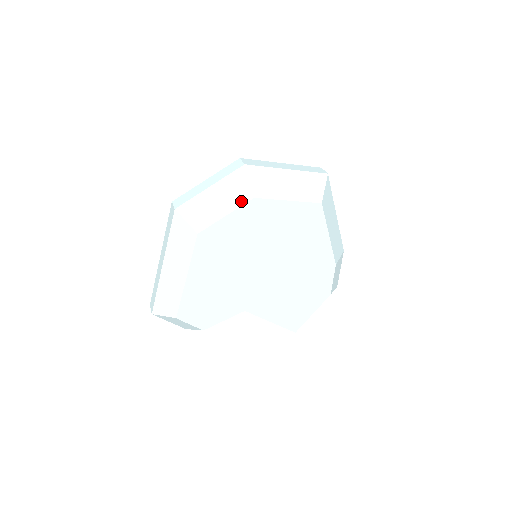
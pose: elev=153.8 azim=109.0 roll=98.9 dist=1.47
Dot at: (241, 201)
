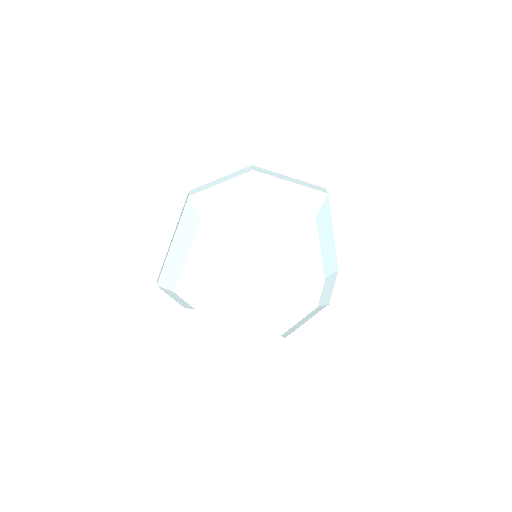
Dot at: (243, 199)
